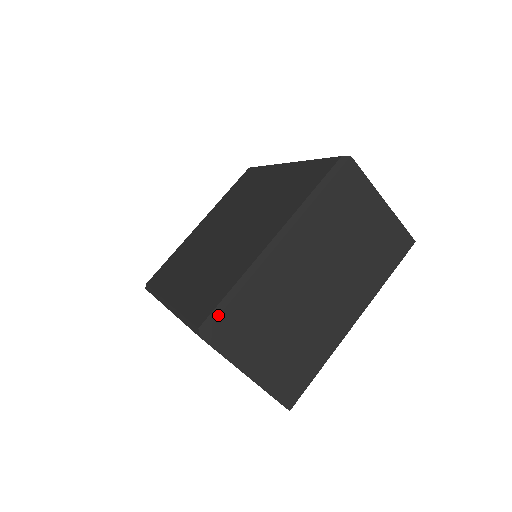
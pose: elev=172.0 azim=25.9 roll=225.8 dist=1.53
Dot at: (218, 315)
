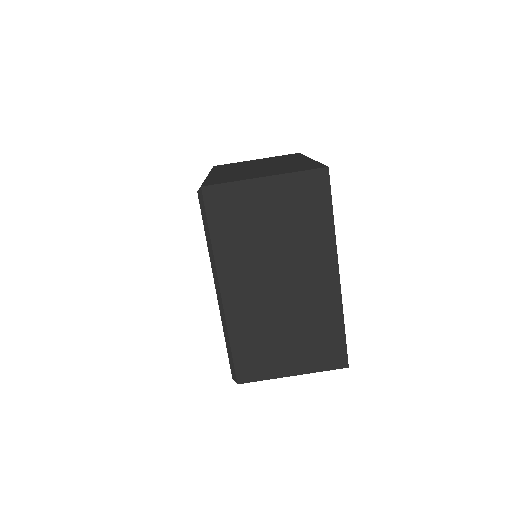
Dot at: (233, 365)
